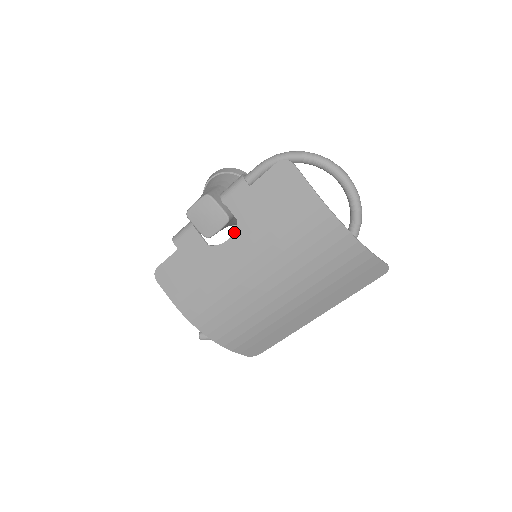
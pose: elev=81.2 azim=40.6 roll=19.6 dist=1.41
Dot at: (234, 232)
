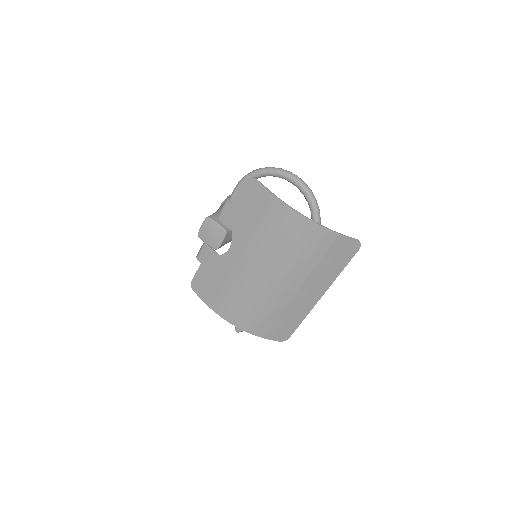
Dot at: (232, 241)
